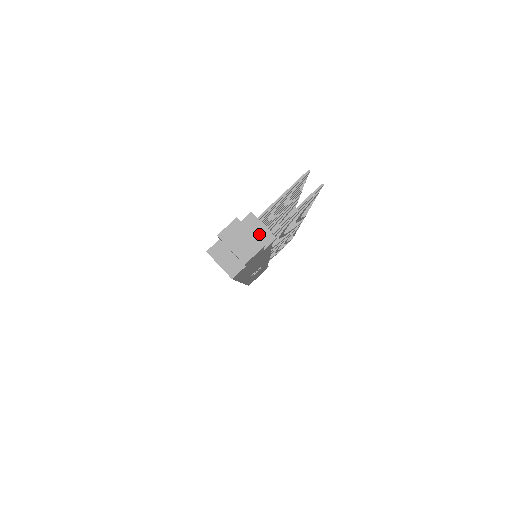
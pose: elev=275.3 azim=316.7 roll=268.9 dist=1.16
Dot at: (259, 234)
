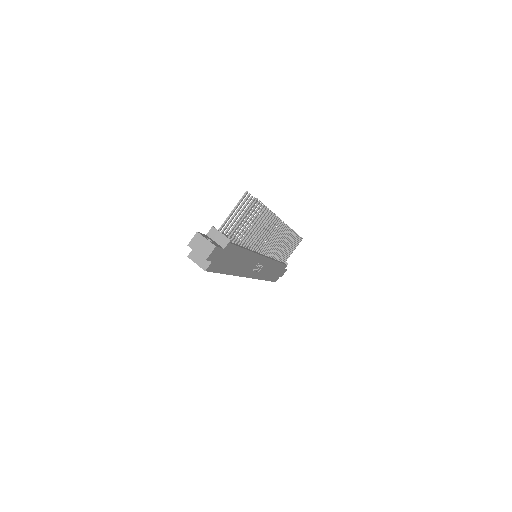
Dot at: (219, 239)
